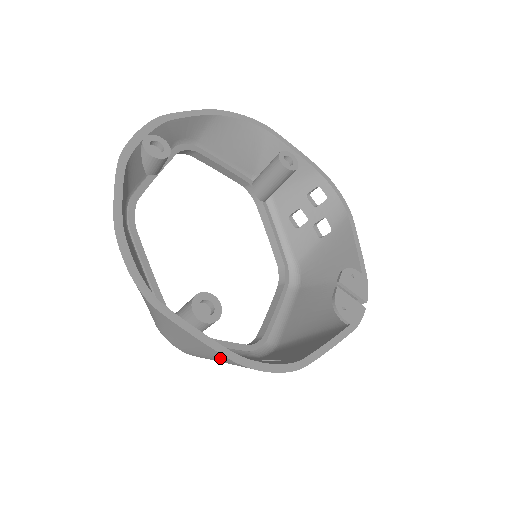
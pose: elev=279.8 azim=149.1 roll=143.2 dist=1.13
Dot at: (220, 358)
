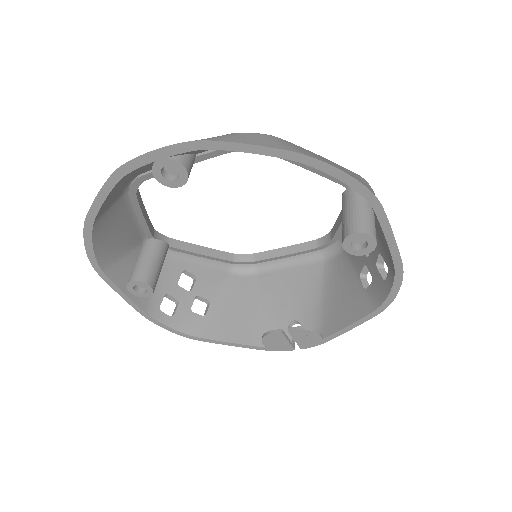
Dot at: (144, 301)
